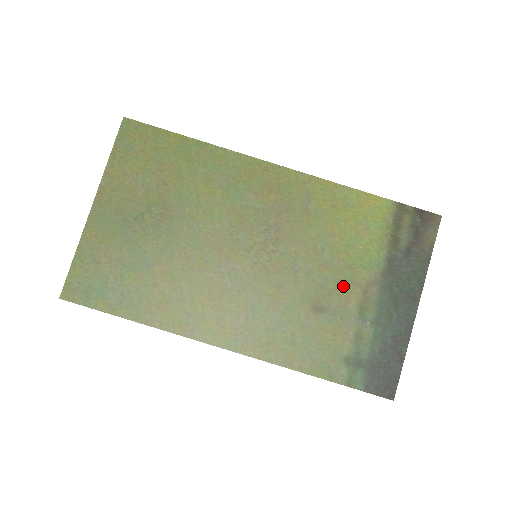
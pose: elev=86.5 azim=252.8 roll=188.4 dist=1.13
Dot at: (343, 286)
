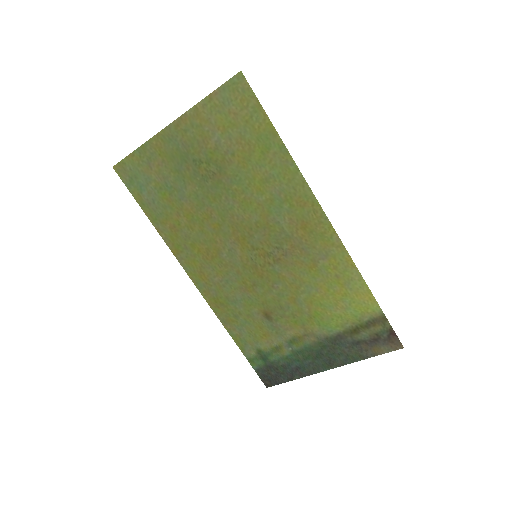
Dot at: (295, 320)
